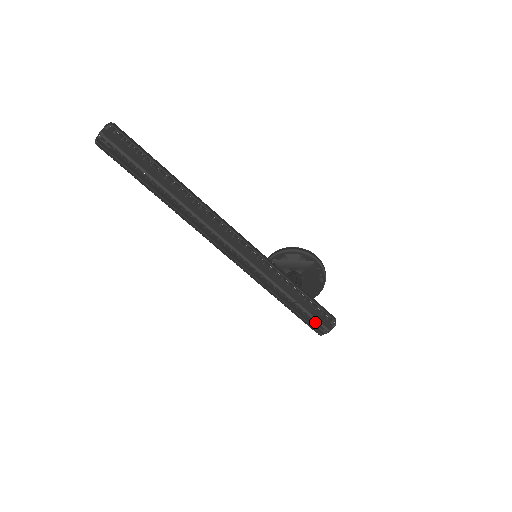
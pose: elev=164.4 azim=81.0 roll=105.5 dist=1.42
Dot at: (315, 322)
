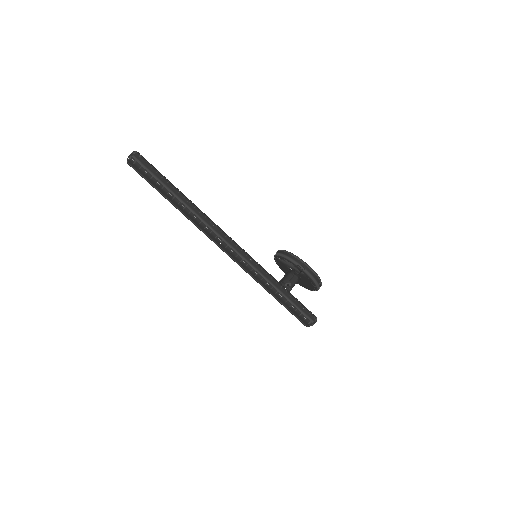
Dot at: (296, 317)
